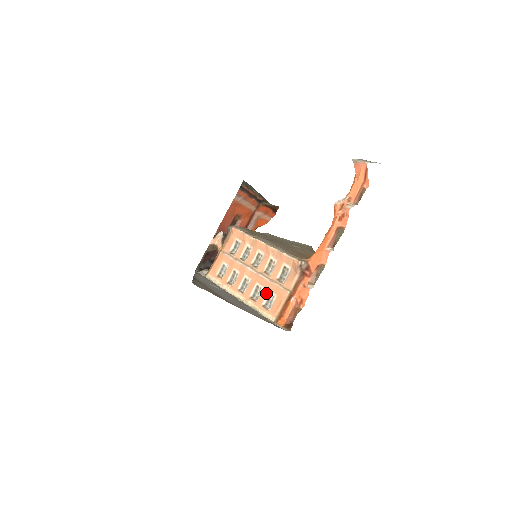
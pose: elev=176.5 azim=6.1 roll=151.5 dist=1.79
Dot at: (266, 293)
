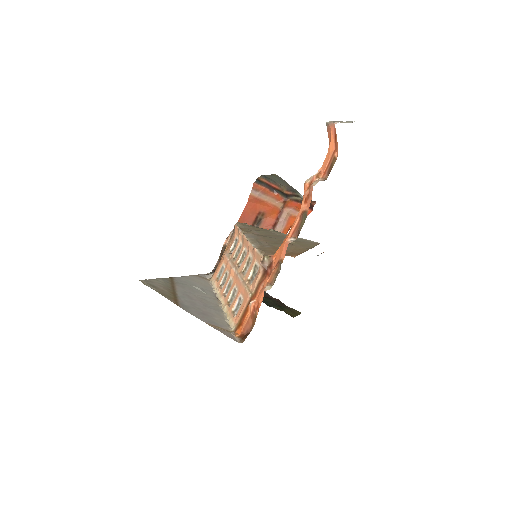
Dot at: (237, 297)
